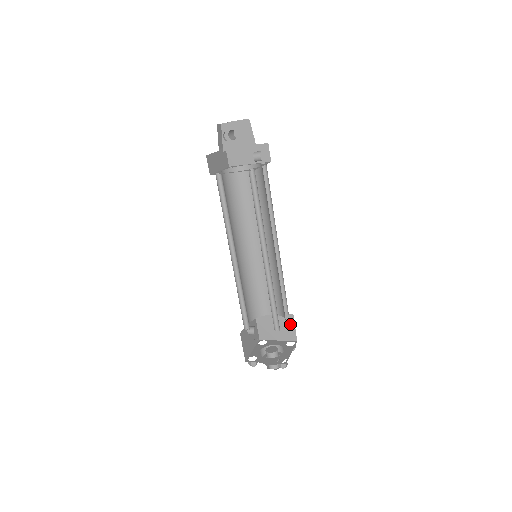
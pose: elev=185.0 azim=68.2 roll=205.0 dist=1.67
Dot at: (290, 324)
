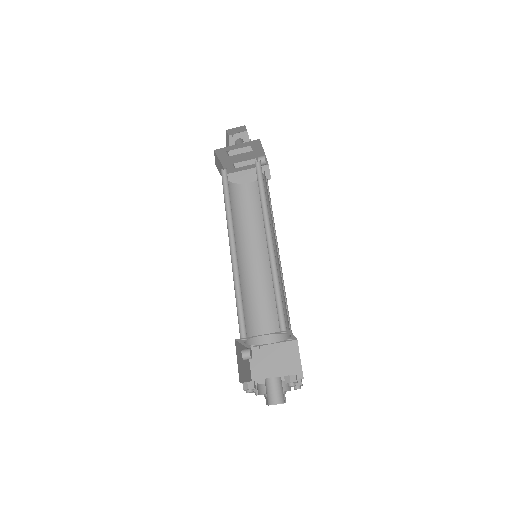
Dot at: (293, 355)
